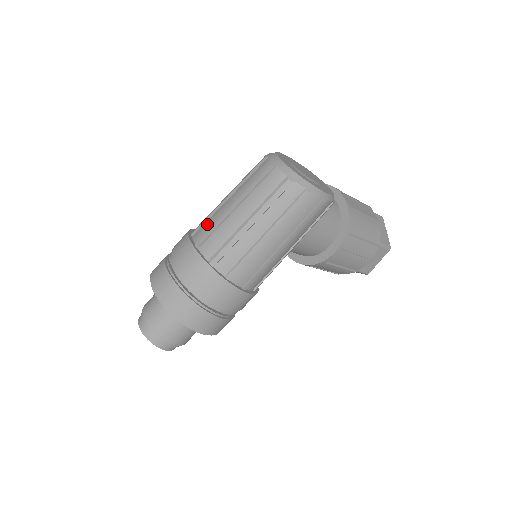
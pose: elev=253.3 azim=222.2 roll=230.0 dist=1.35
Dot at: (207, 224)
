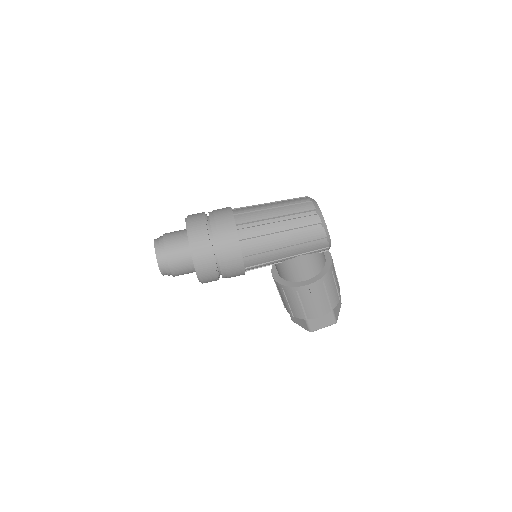
Dot at: (247, 208)
